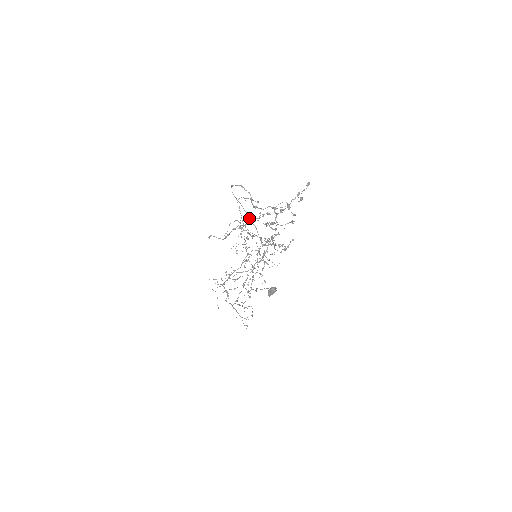
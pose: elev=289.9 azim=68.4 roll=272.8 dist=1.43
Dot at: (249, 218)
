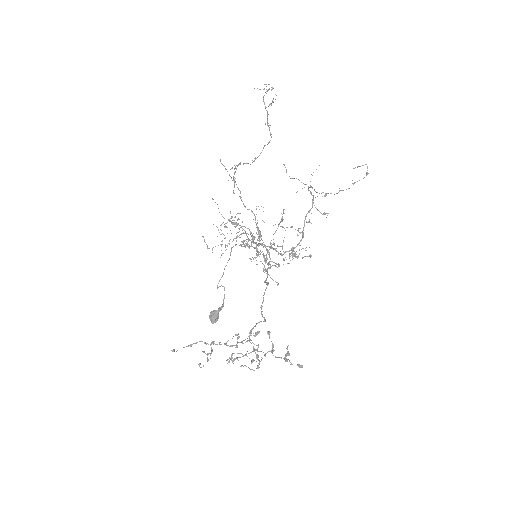
Dot at: occluded
